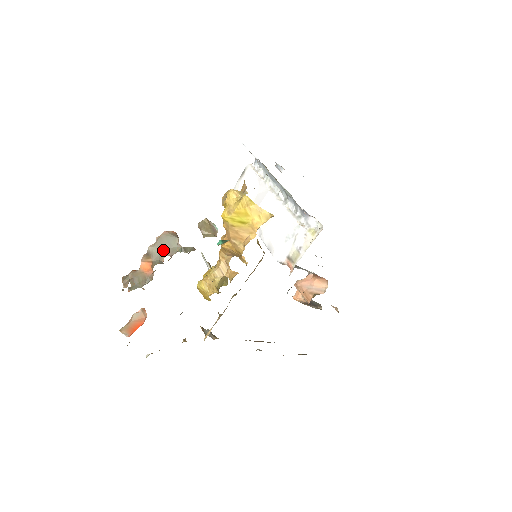
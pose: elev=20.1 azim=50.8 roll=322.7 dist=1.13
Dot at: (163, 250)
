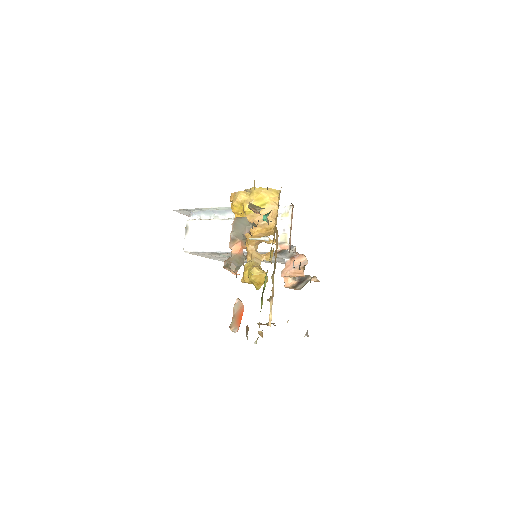
Dot at: (242, 230)
